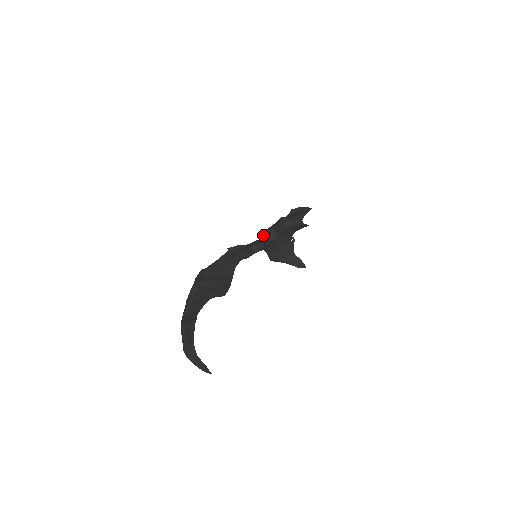
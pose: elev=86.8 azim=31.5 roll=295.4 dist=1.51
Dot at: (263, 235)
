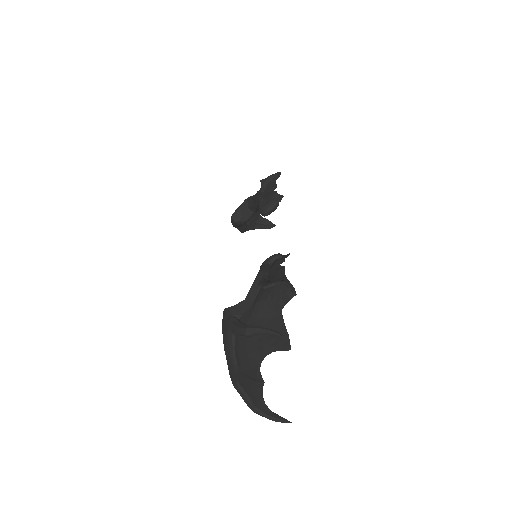
Dot at: (237, 217)
